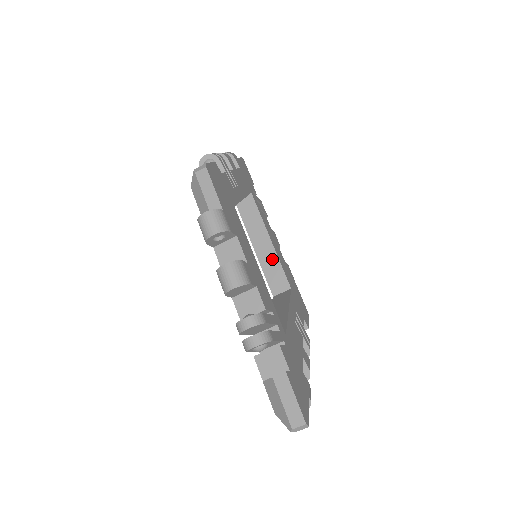
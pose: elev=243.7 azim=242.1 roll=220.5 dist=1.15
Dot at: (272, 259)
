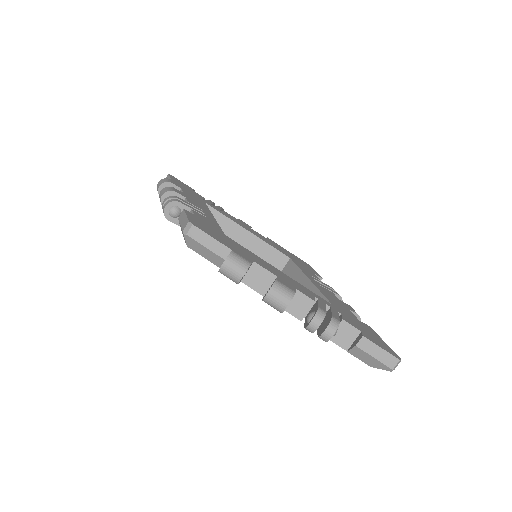
Dot at: (260, 245)
